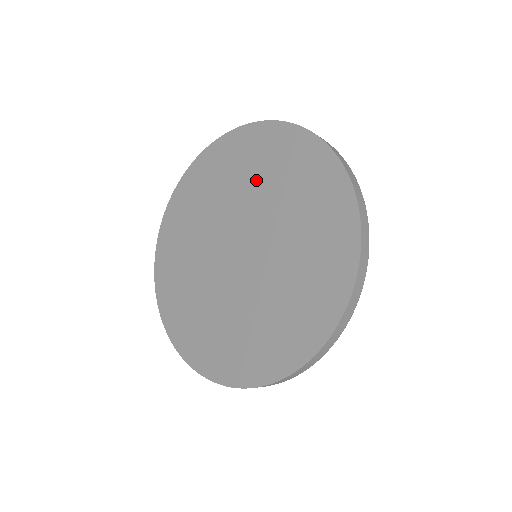
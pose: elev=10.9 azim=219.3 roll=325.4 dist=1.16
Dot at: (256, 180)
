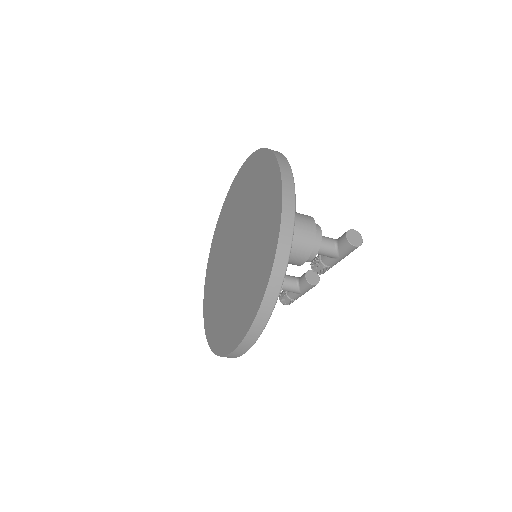
Dot at: (257, 210)
